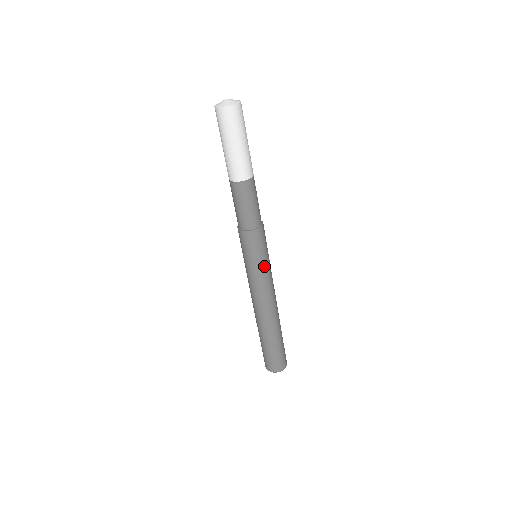
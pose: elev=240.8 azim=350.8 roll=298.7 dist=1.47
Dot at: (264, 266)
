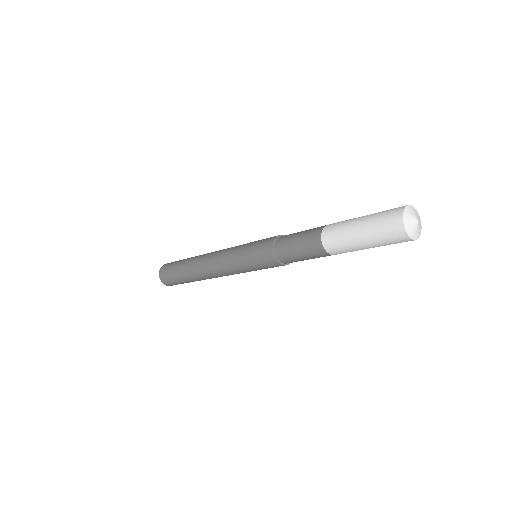
Dot at: (249, 270)
